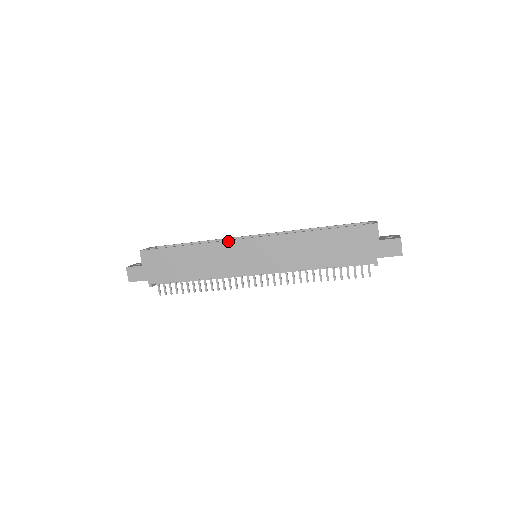
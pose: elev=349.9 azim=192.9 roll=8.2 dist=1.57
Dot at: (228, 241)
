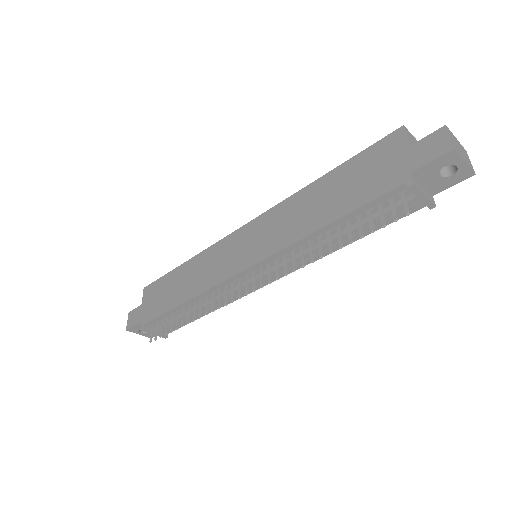
Dot at: (221, 240)
